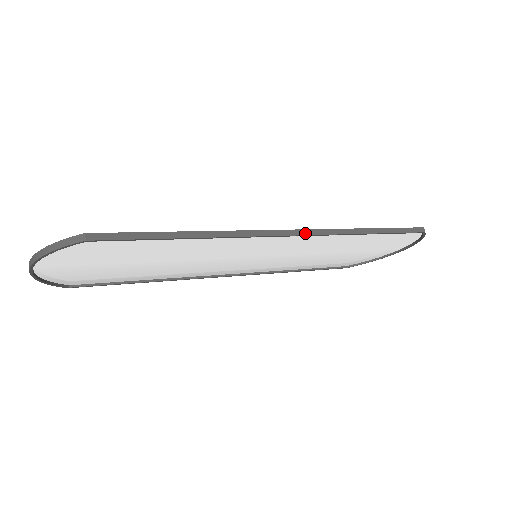
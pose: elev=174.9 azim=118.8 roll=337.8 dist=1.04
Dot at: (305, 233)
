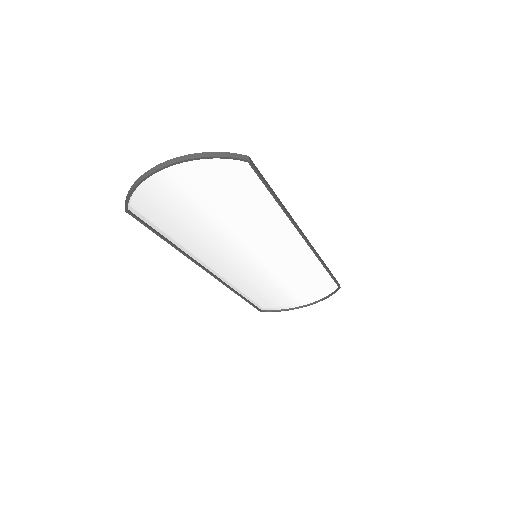
Dot at: (311, 245)
